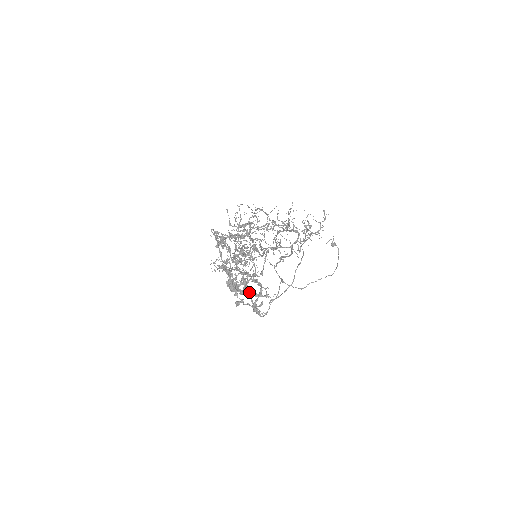
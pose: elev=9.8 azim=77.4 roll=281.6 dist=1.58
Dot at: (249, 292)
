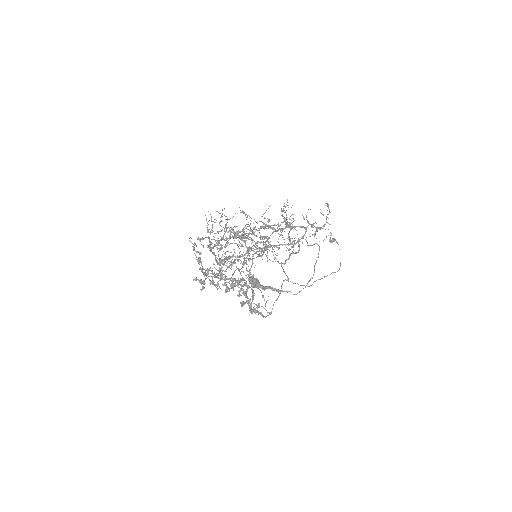
Dot at: (244, 294)
